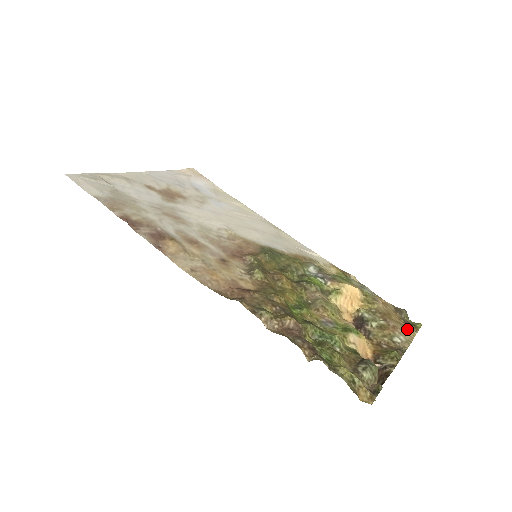
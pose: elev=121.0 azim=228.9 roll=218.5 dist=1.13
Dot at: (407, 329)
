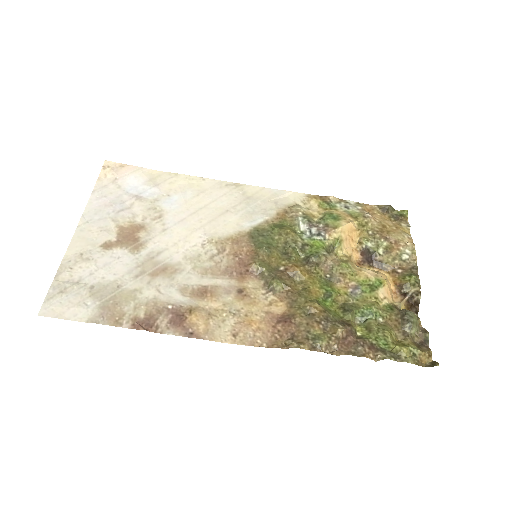
Dot at: (402, 229)
